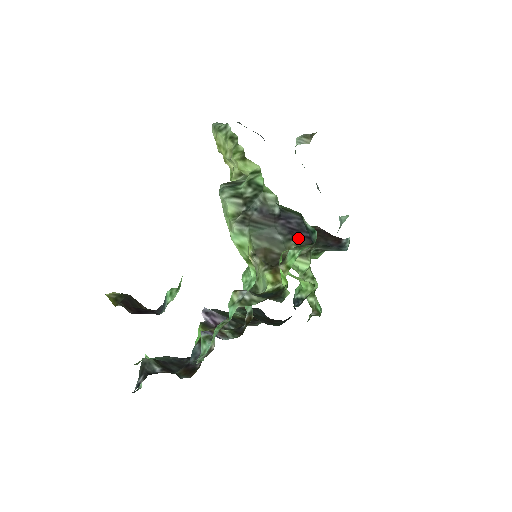
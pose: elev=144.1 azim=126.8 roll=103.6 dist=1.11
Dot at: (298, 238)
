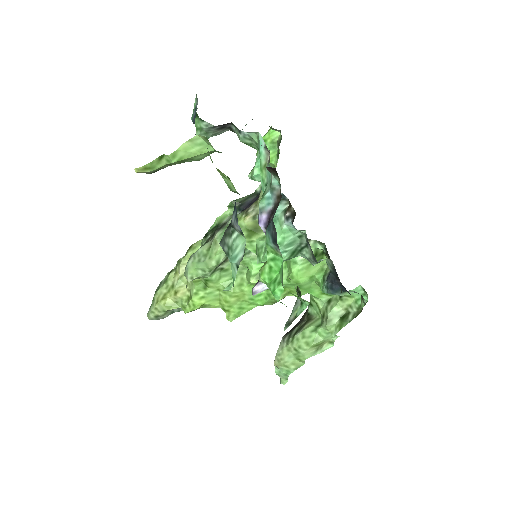
Dot at: occluded
